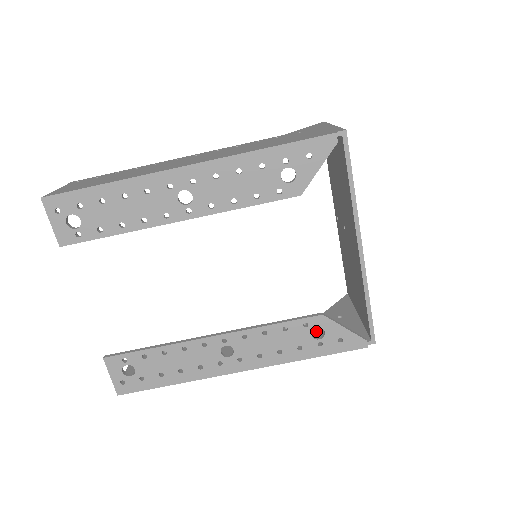
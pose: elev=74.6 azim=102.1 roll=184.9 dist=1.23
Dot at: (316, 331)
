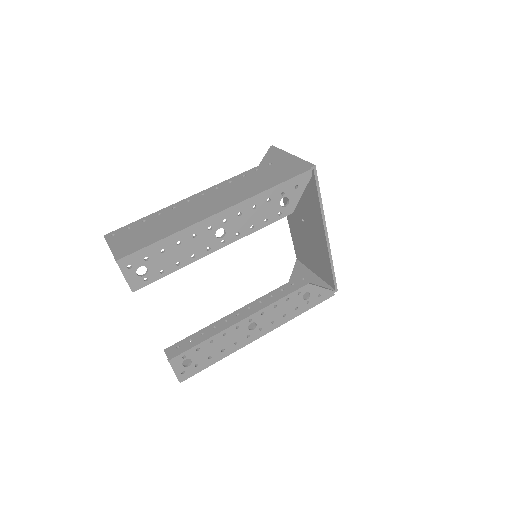
Dot at: occluded
